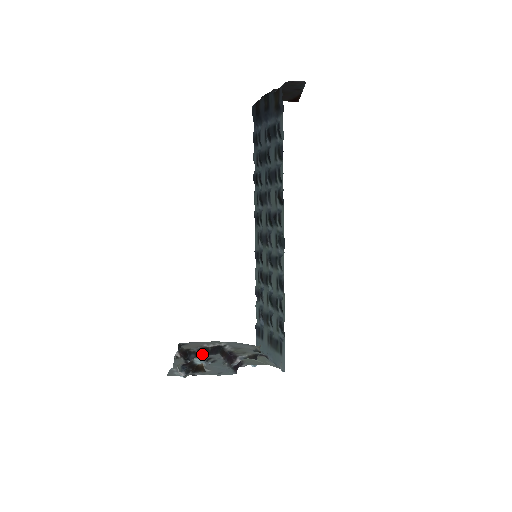
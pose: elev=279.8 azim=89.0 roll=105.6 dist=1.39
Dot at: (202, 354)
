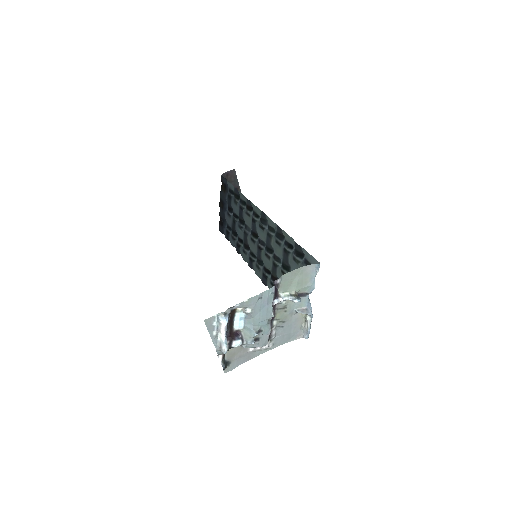
Dot at: occluded
